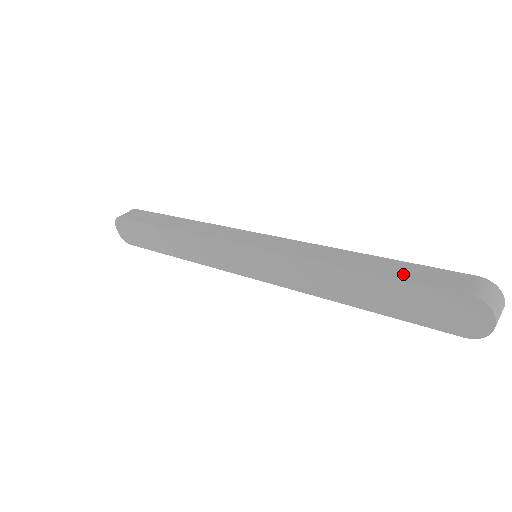
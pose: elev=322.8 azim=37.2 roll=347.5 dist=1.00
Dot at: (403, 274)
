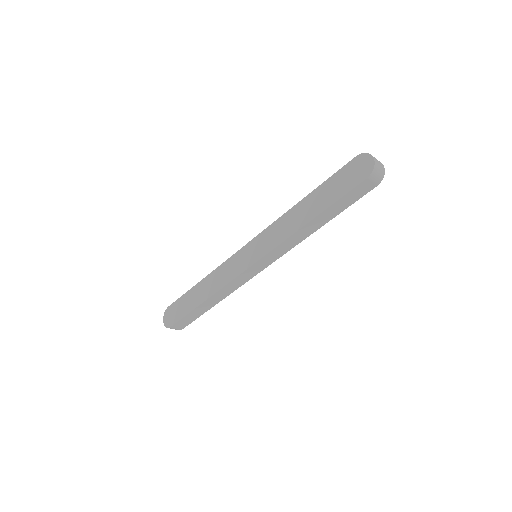
Dot at: occluded
